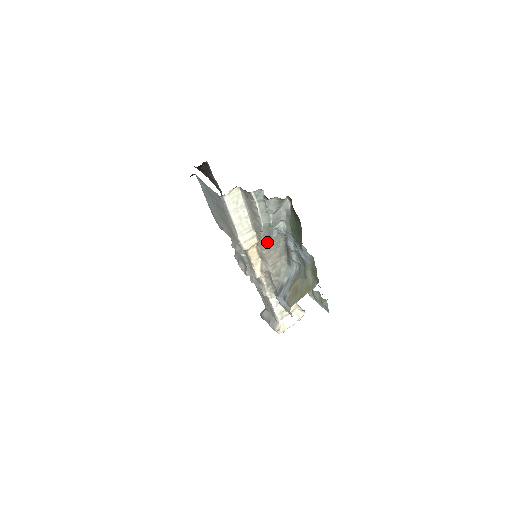
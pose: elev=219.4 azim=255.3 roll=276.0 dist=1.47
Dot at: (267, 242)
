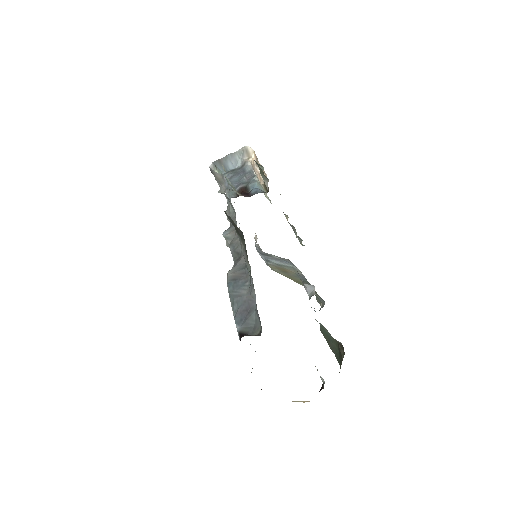
Dot at: occluded
